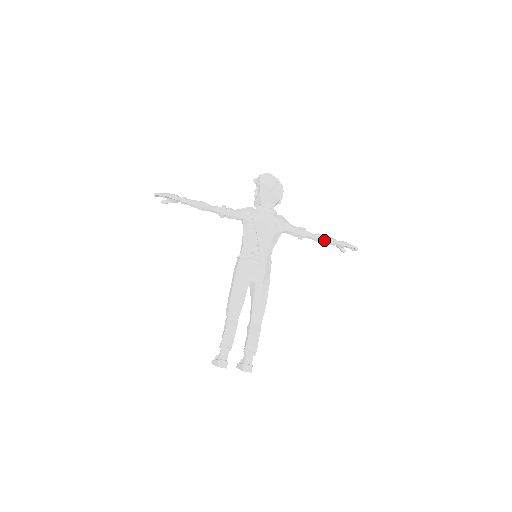
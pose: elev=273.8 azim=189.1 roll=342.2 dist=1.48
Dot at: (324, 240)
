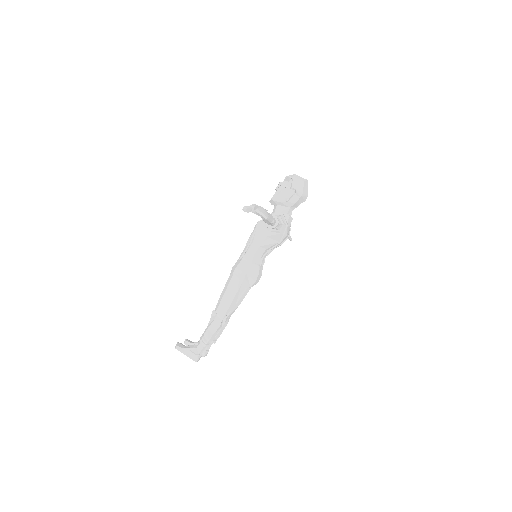
Dot at: occluded
